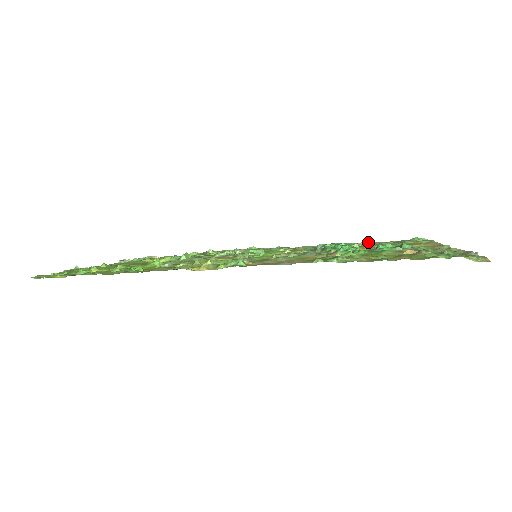
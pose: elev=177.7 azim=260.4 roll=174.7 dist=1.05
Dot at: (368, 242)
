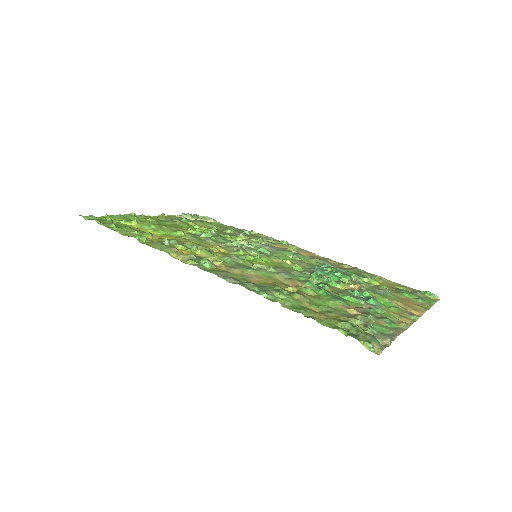
Dot at: (382, 277)
